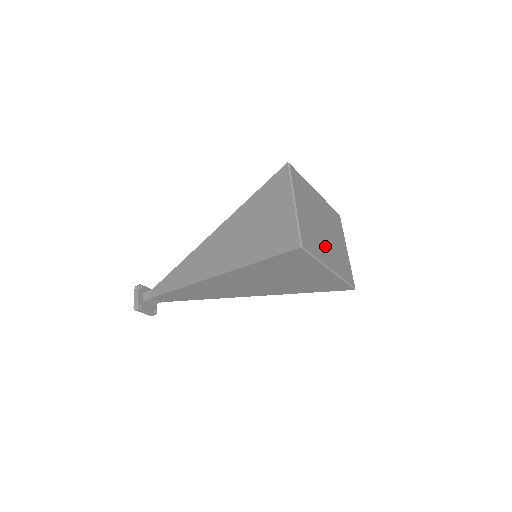
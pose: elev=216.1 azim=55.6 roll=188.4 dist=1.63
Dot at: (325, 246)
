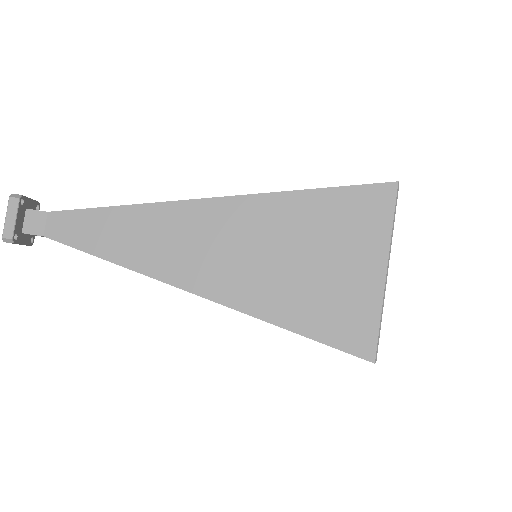
Dot at: occluded
